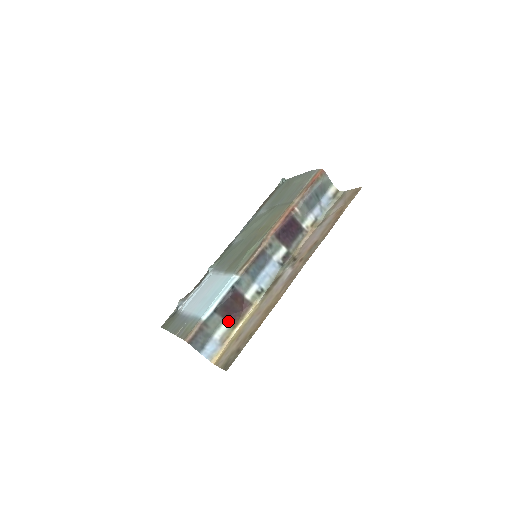
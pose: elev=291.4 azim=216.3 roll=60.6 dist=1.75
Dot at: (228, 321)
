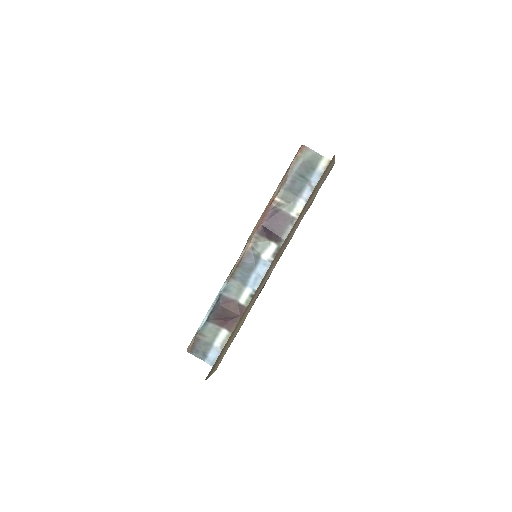
Dot at: (226, 328)
